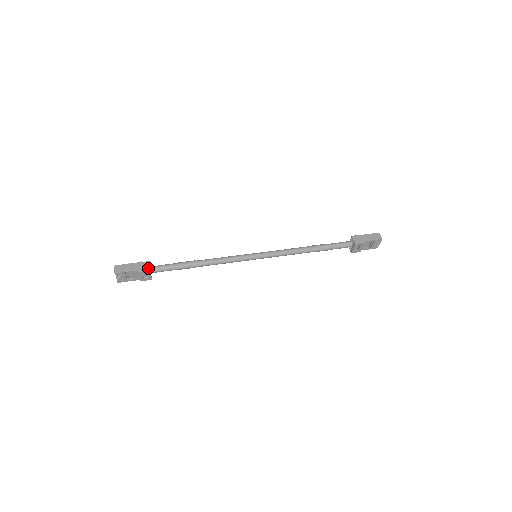
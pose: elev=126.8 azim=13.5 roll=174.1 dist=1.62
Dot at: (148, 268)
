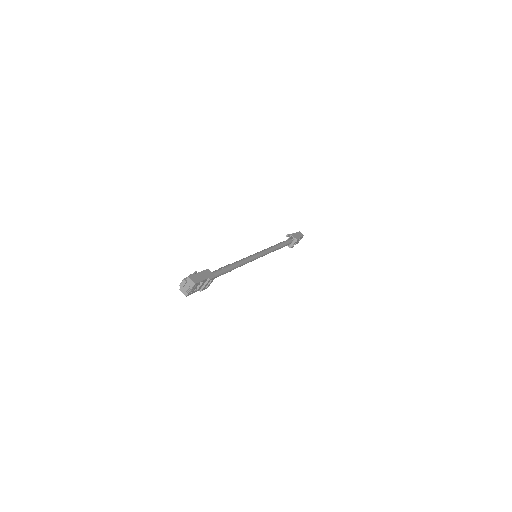
Dot at: (213, 275)
